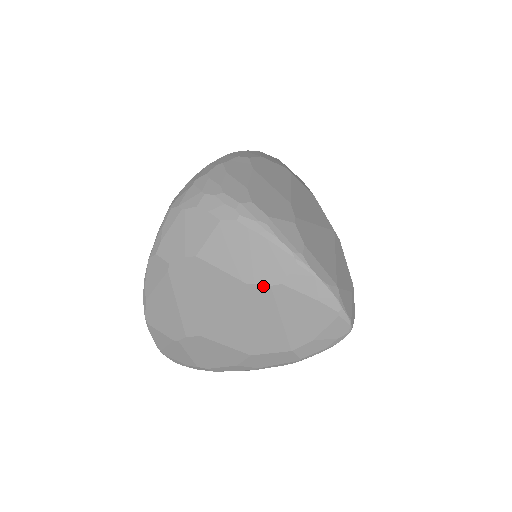
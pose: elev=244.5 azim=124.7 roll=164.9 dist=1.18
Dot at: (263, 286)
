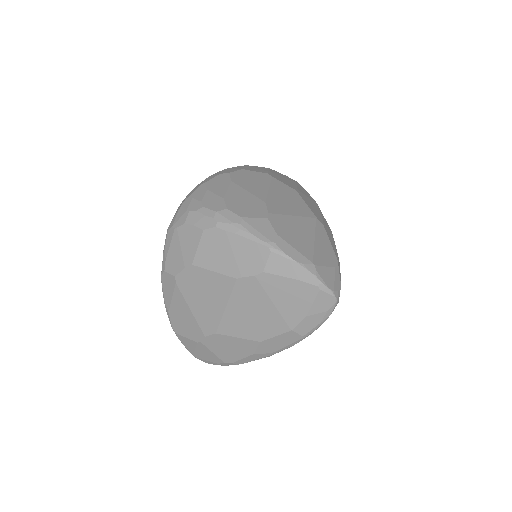
Dot at: (249, 277)
